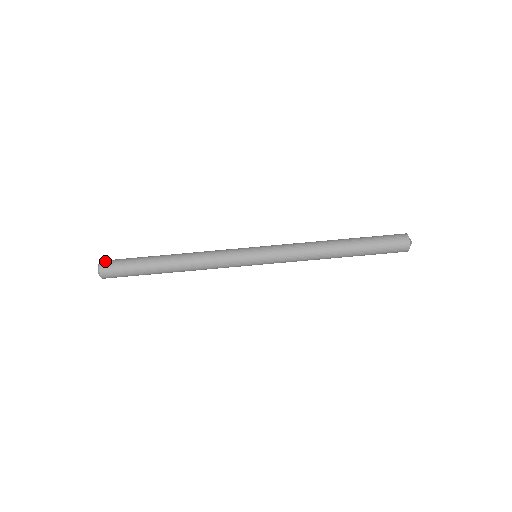
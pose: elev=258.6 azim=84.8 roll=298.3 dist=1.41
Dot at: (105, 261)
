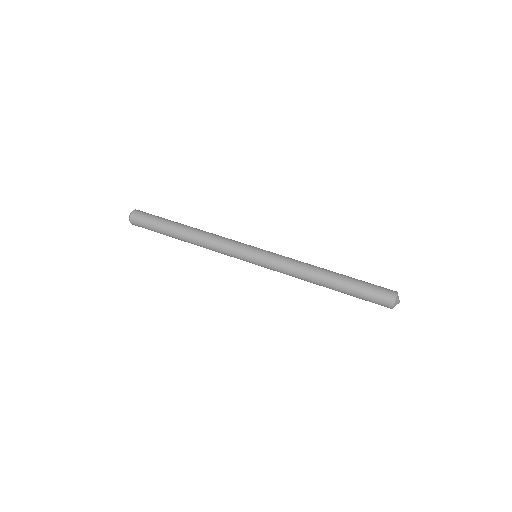
Dot at: occluded
